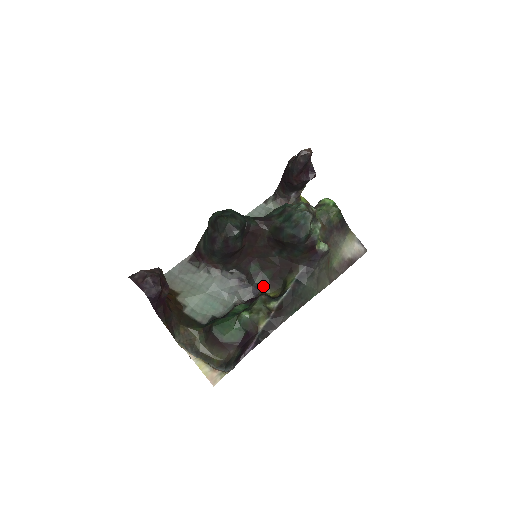
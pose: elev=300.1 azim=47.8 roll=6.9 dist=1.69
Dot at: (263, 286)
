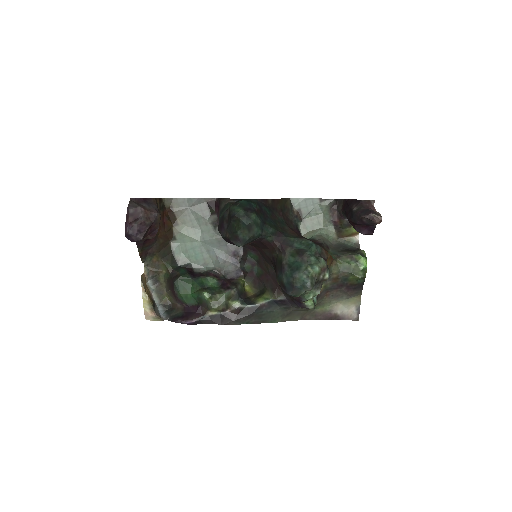
Dot at: (248, 275)
